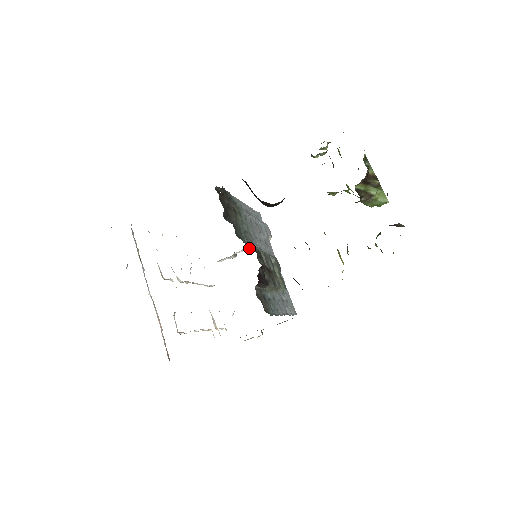
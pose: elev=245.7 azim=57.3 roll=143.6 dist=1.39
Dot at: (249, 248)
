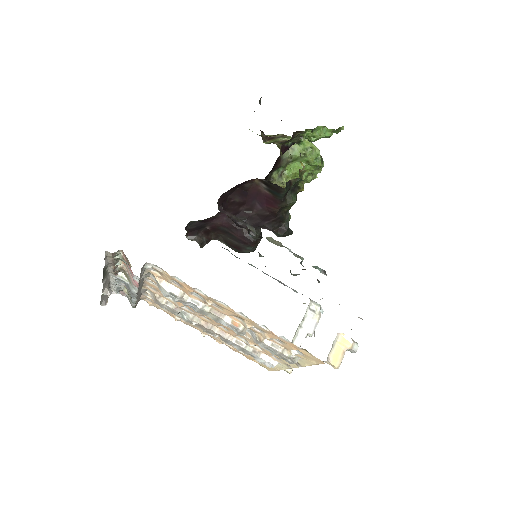
Dot at: (307, 332)
